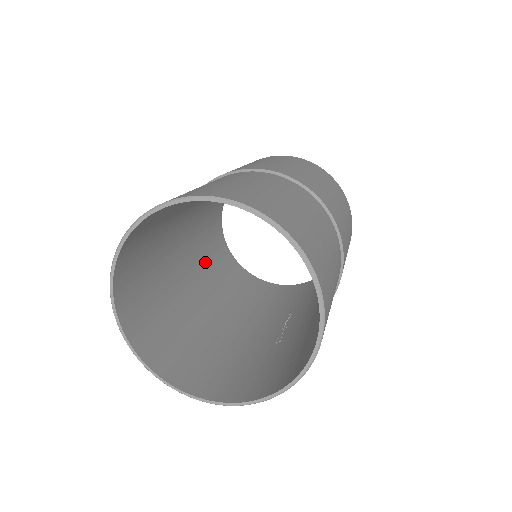
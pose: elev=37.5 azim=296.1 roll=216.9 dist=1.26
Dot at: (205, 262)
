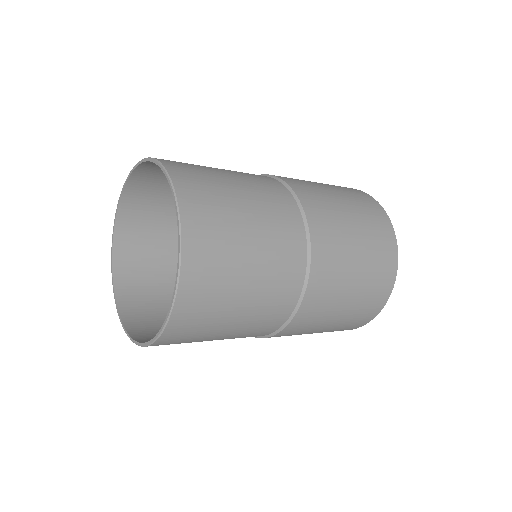
Dot at: occluded
